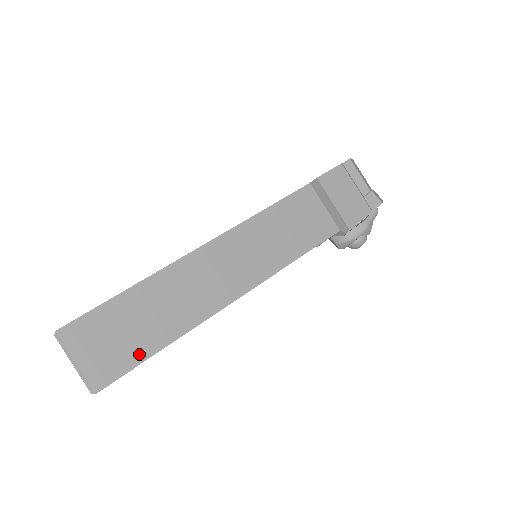
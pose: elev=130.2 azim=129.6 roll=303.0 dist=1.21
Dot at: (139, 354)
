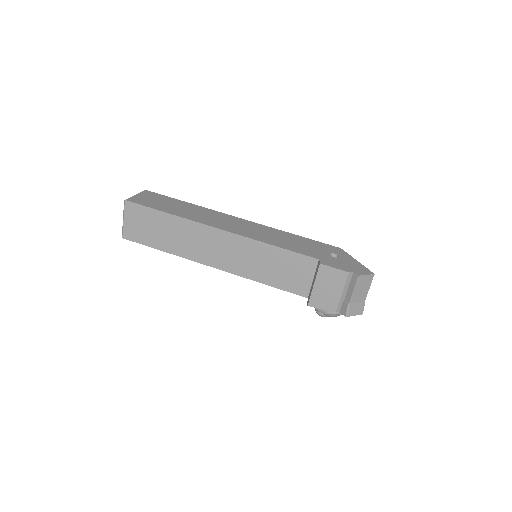
Dot at: (150, 242)
